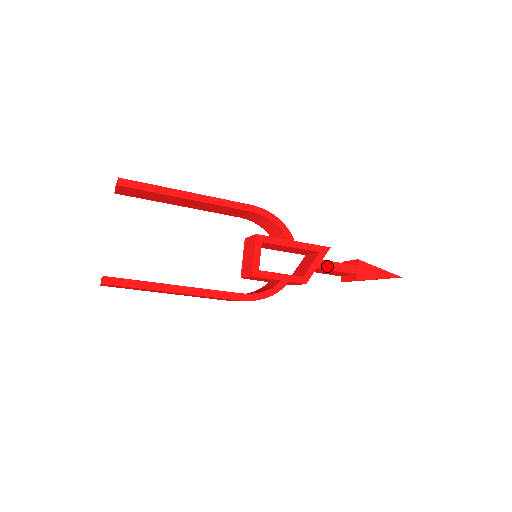
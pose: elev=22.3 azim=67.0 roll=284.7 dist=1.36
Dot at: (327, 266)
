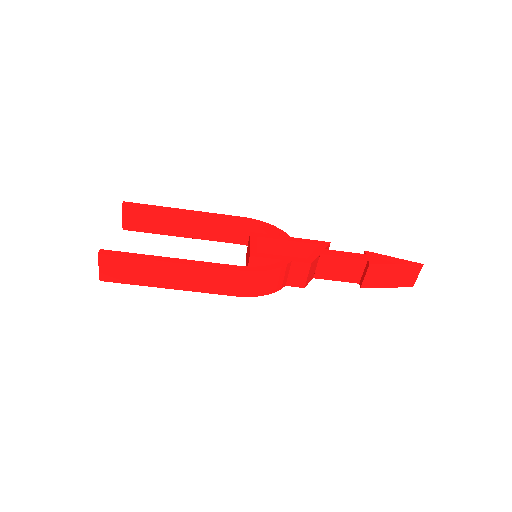
Dot at: (331, 253)
